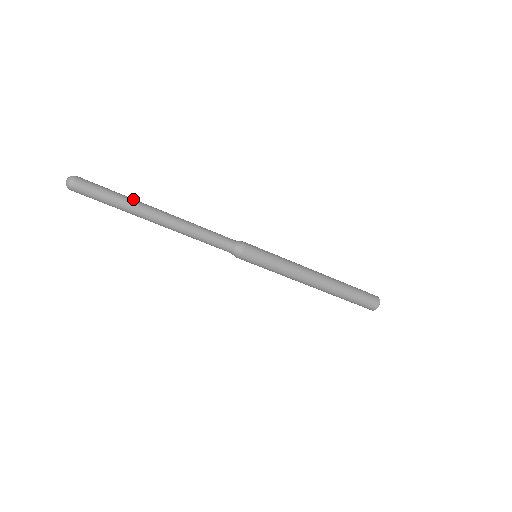
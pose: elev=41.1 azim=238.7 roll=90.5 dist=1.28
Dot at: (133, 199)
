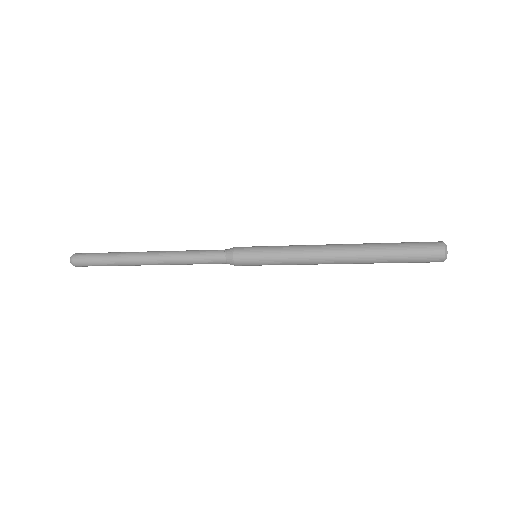
Dot at: (119, 258)
